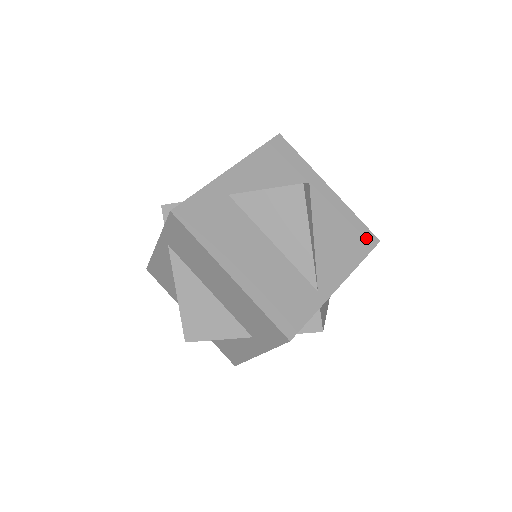
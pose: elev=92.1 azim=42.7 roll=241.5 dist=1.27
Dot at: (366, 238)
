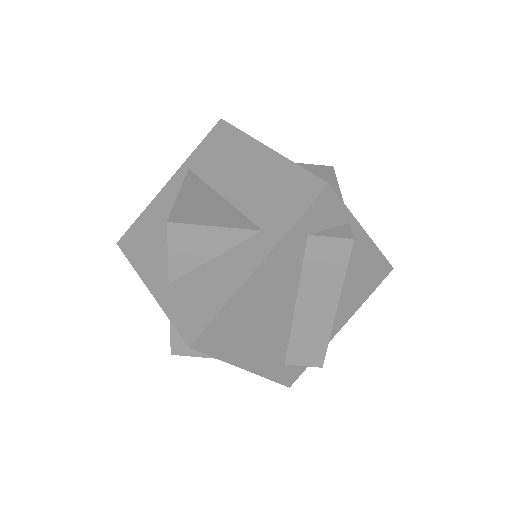
Dot at: occluded
